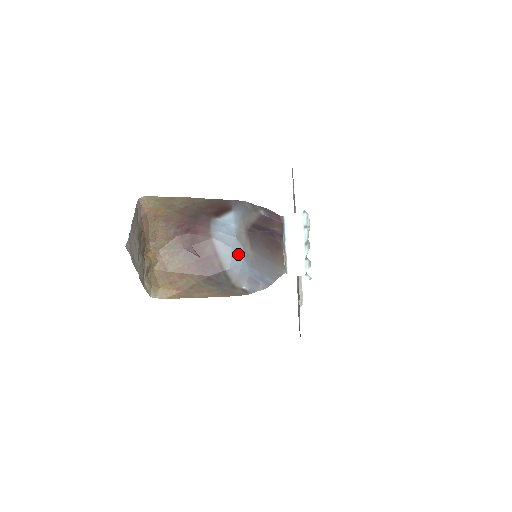
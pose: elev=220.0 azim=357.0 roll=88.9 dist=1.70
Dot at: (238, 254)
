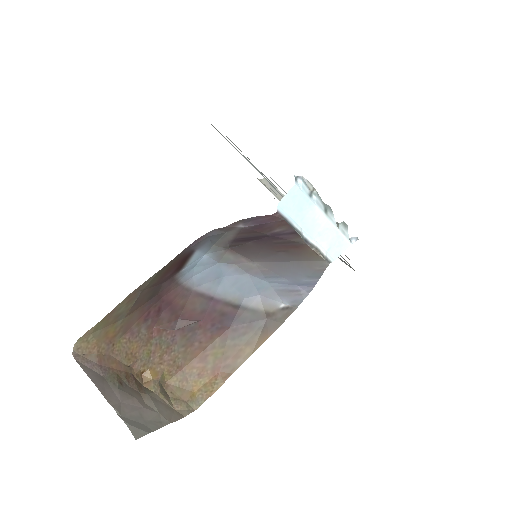
Dot at: (238, 276)
